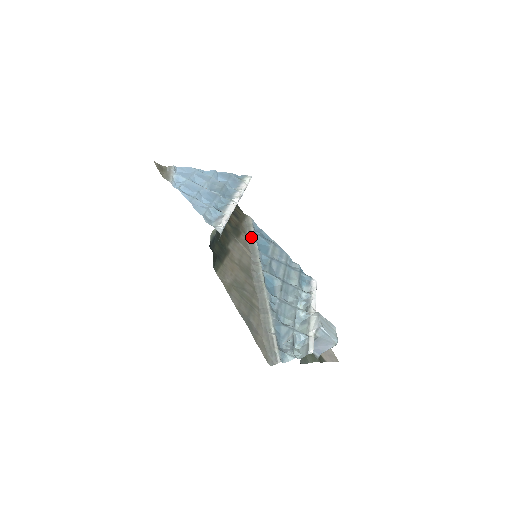
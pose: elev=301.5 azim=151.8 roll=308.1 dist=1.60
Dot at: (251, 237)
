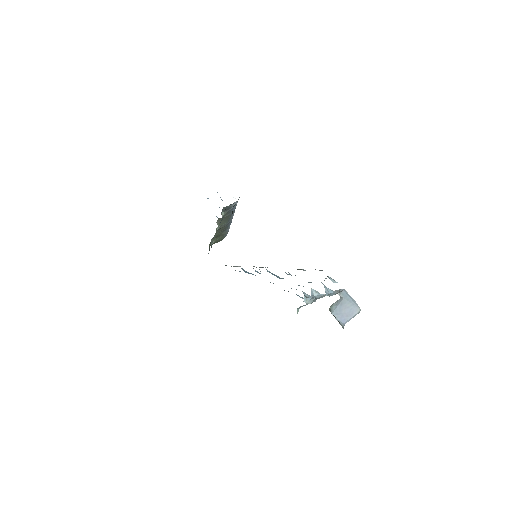
Dot at: occluded
